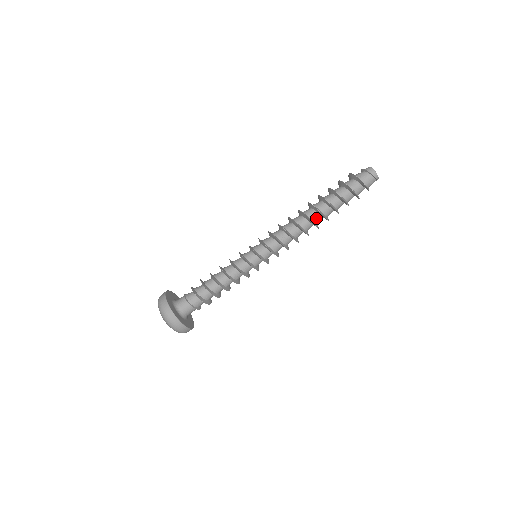
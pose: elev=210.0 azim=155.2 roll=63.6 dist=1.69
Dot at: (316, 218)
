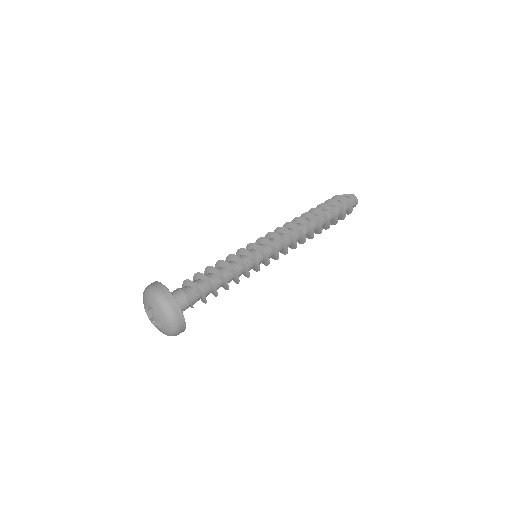
Dot at: (313, 227)
